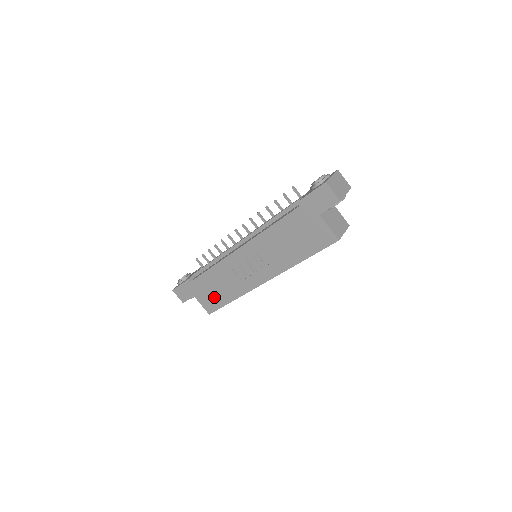
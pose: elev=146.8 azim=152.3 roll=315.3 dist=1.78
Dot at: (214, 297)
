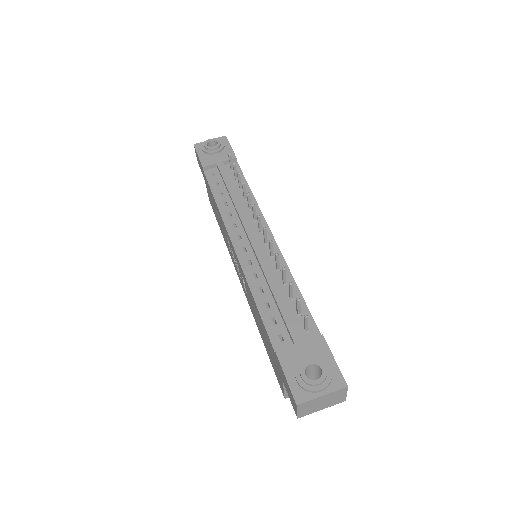
Dot at: occluded
